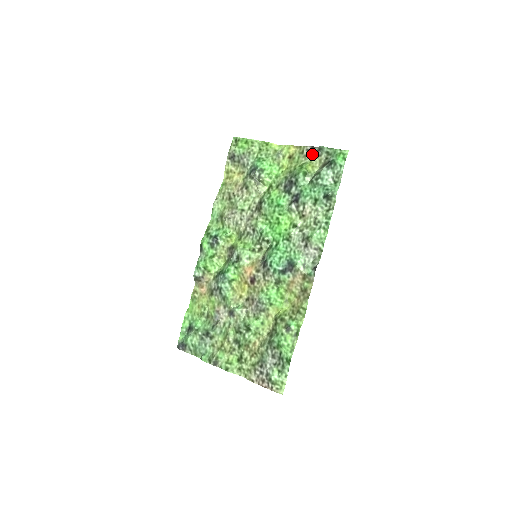
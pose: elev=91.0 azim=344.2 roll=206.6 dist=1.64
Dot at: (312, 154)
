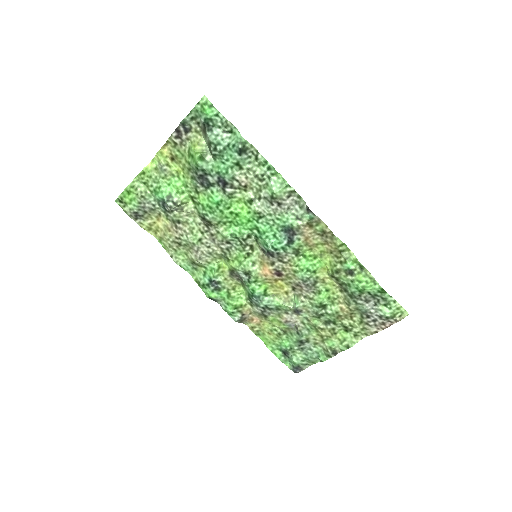
Dot at: (184, 136)
